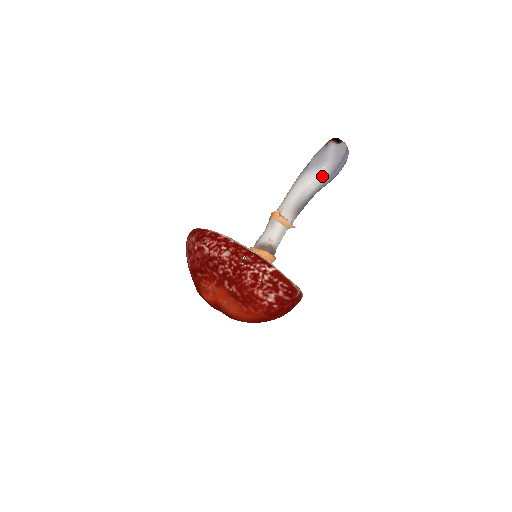
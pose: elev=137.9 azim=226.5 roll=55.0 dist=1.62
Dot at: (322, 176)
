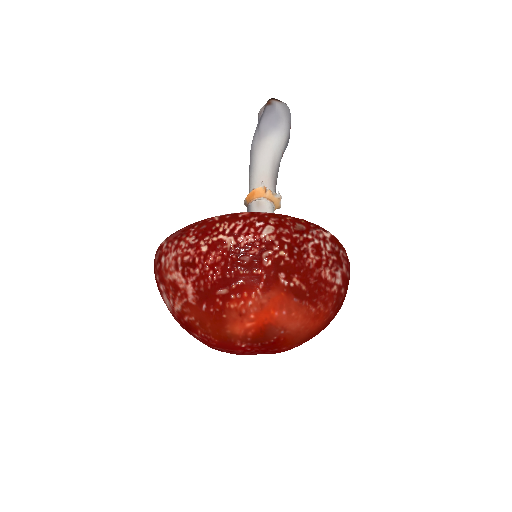
Dot at: (283, 138)
